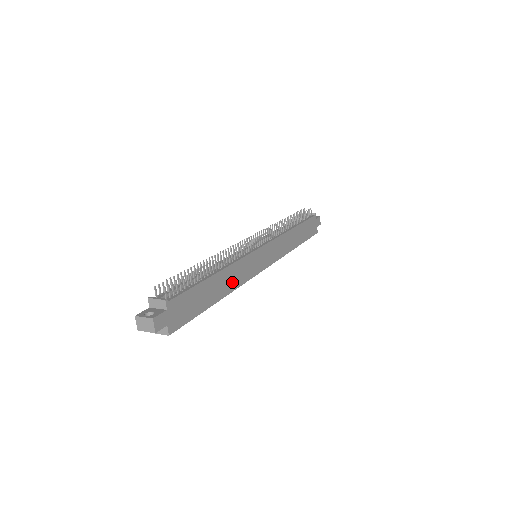
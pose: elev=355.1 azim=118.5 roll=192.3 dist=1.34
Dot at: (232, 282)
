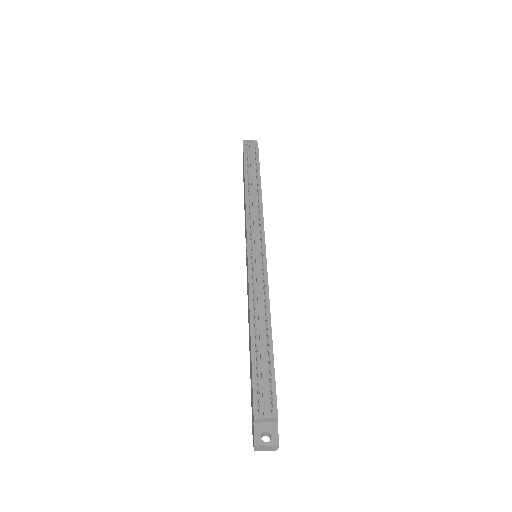
Dot at: occluded
